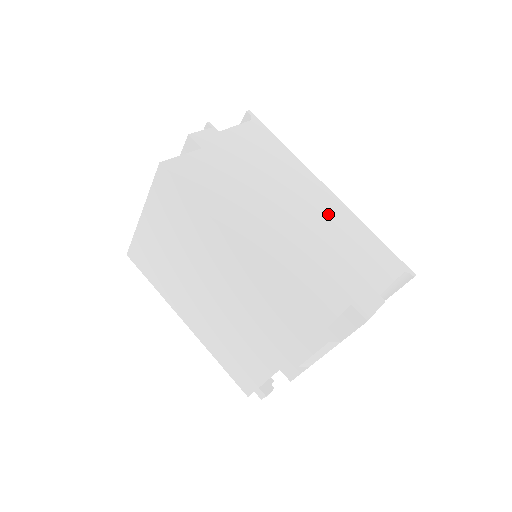
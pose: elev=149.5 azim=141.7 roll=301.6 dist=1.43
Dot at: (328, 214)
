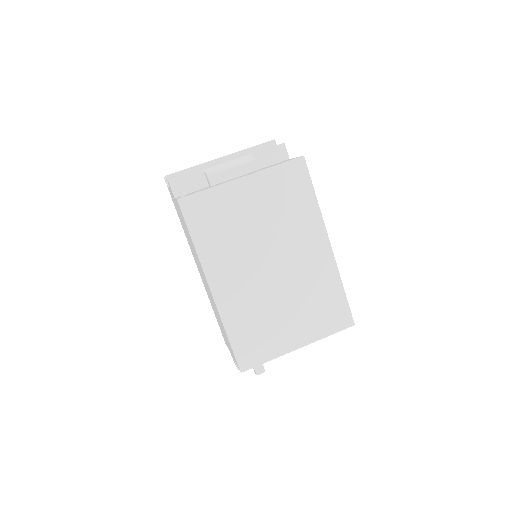
Dot at: occluded
